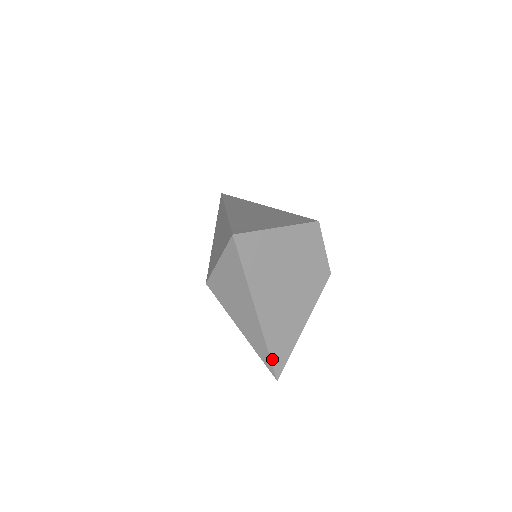
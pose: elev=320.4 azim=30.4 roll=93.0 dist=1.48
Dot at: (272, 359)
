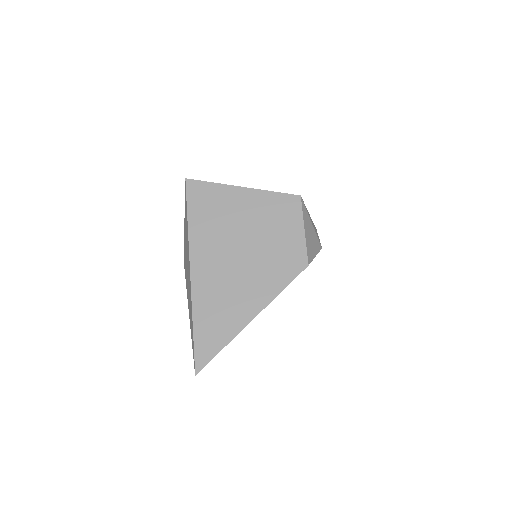
Dot at: (196, 341)
